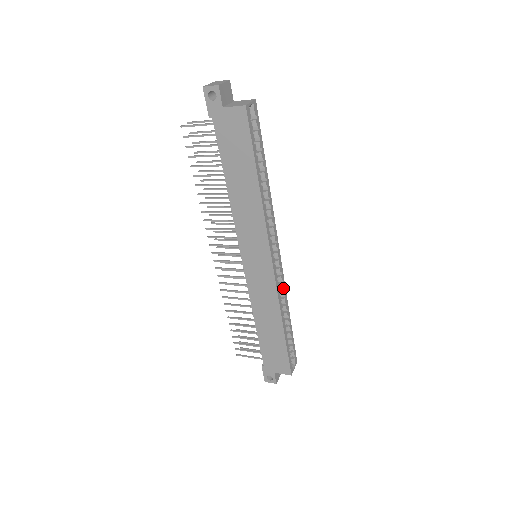
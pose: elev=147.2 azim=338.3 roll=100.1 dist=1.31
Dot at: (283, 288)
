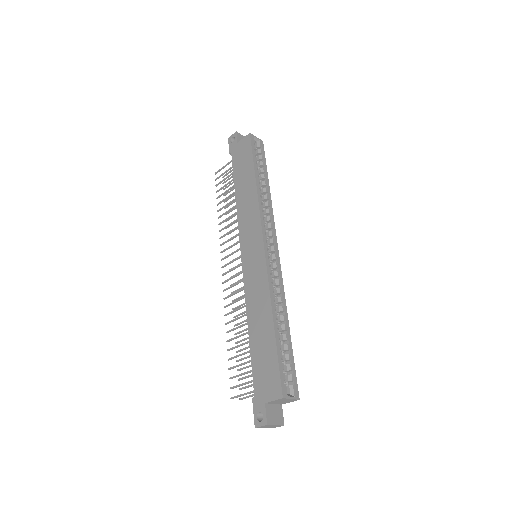
Dot at: (280, 287)
